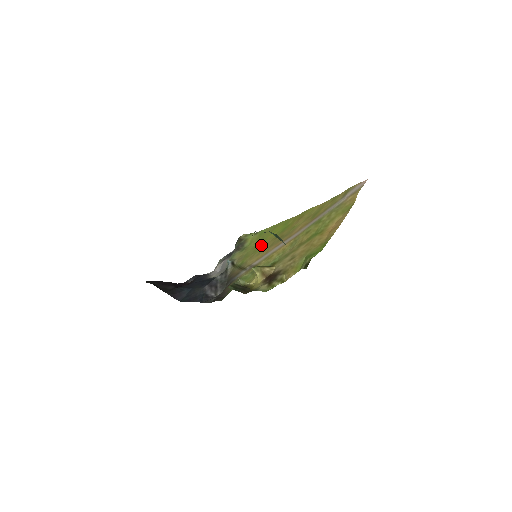
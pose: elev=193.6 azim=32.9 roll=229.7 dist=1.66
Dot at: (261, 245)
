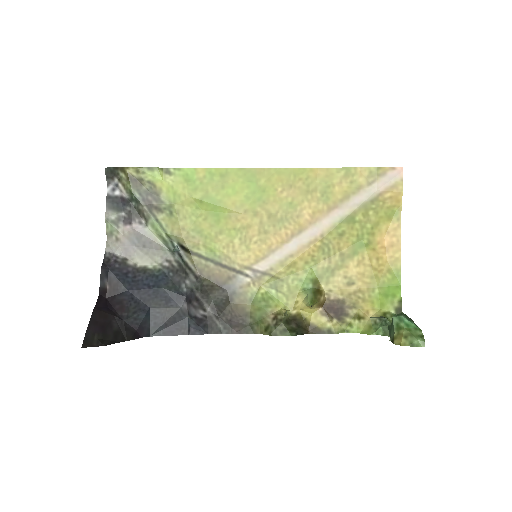
Dot at: (223, 217)
